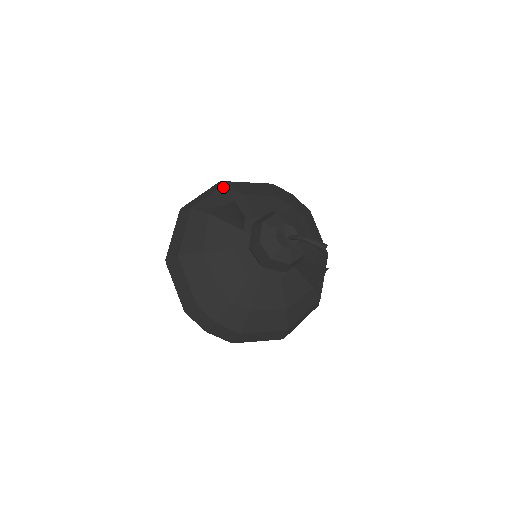
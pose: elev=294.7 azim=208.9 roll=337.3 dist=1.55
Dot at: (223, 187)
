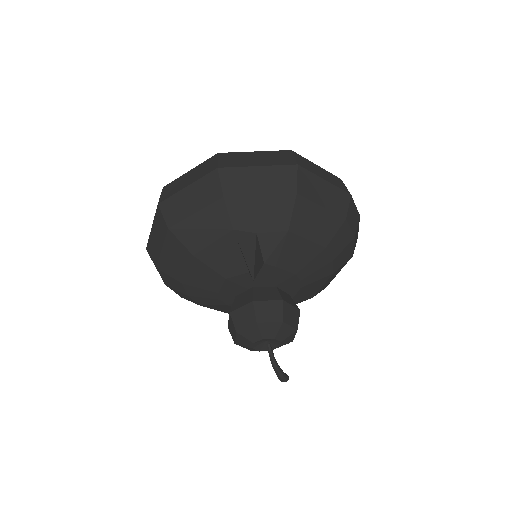
Dot at: (283, 197)
